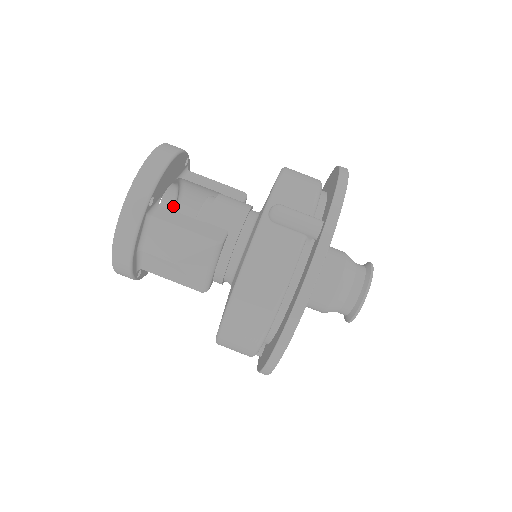
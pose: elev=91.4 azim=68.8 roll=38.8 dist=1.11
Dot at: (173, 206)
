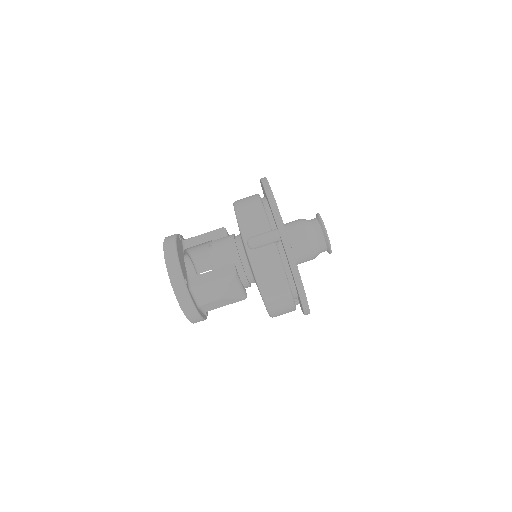
Dot at: (191, 263)
